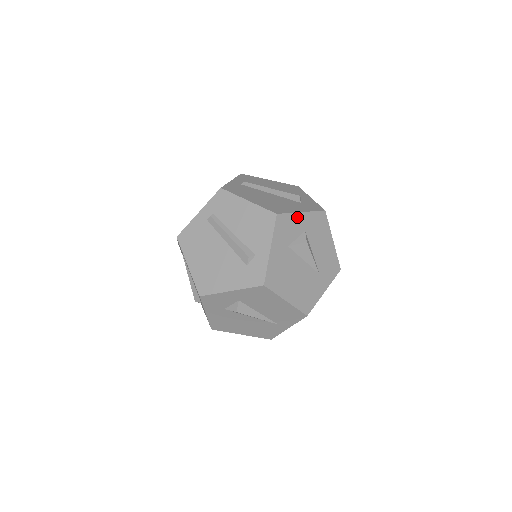
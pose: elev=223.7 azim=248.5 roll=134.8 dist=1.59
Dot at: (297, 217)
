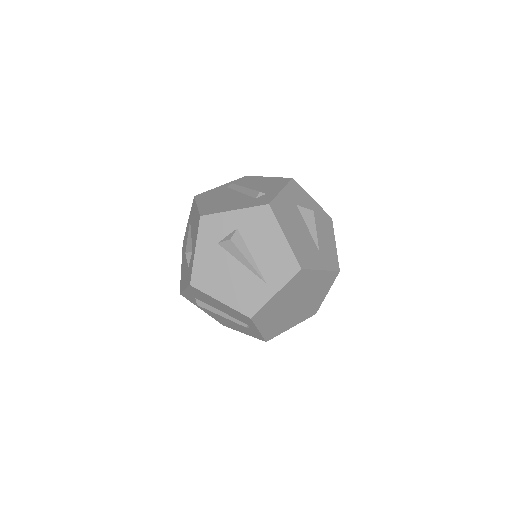
Dot at: (308, 197)
